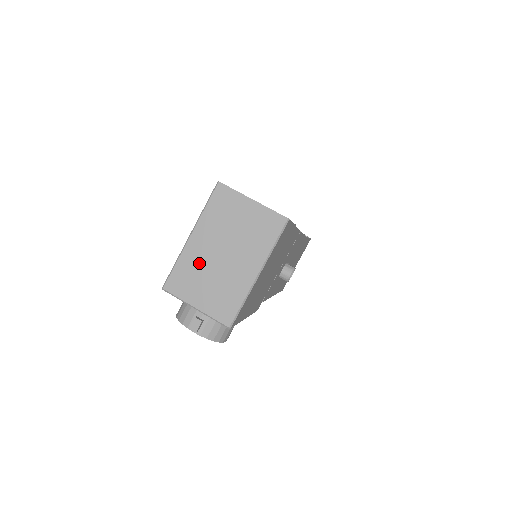
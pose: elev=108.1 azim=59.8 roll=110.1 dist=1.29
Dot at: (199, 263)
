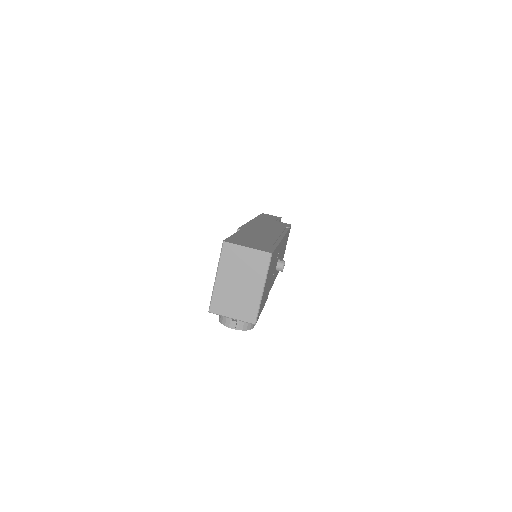
Dot at: (226, 292)
